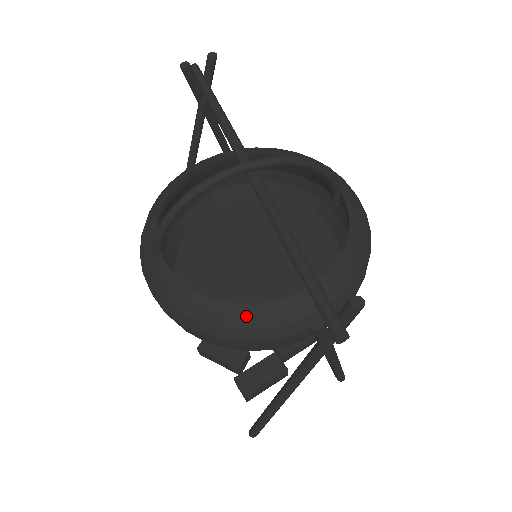
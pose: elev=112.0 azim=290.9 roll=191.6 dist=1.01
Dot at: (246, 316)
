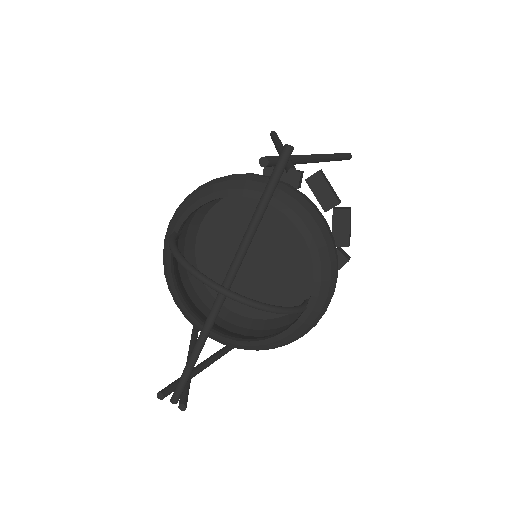
Dot at: (186, 314)
